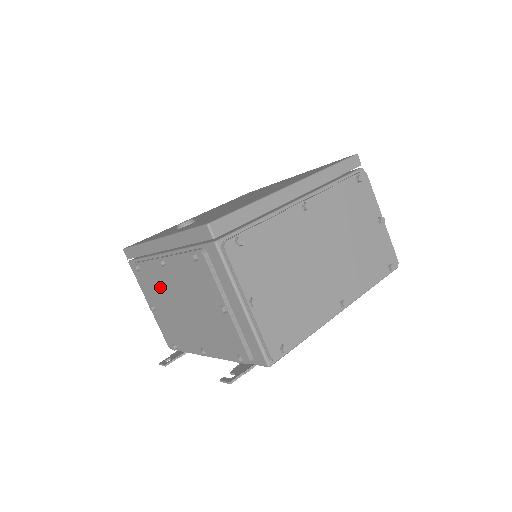
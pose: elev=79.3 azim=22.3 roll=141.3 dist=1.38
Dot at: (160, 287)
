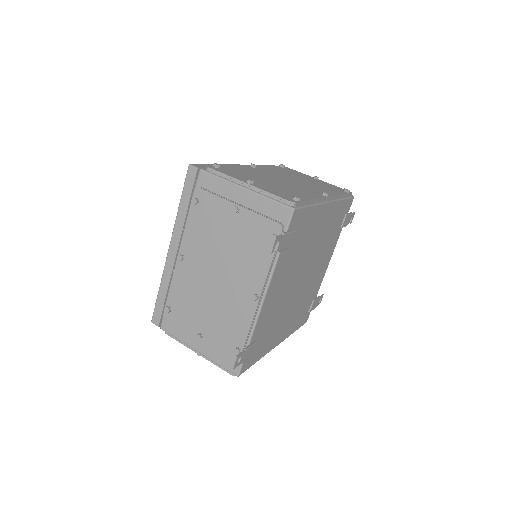
Dot at: (192, 293)
